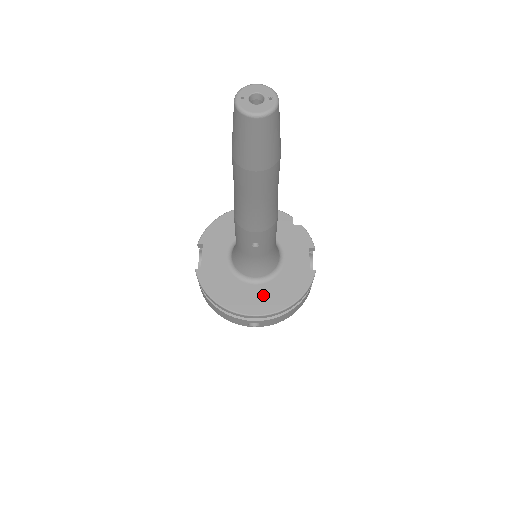
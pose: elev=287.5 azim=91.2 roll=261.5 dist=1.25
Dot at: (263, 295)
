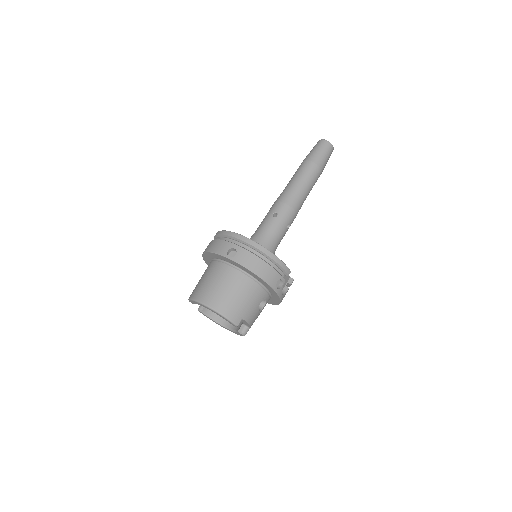
Dot at: occluded
